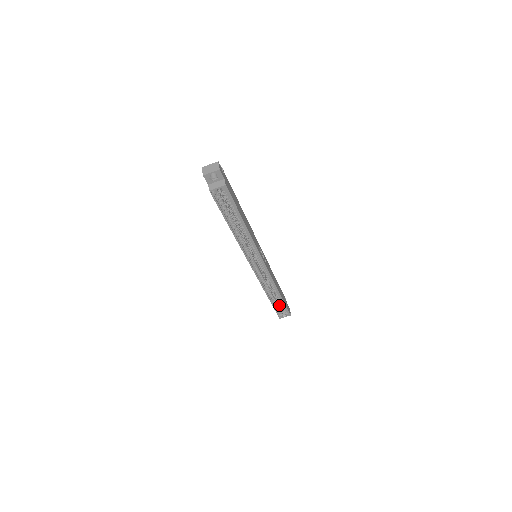
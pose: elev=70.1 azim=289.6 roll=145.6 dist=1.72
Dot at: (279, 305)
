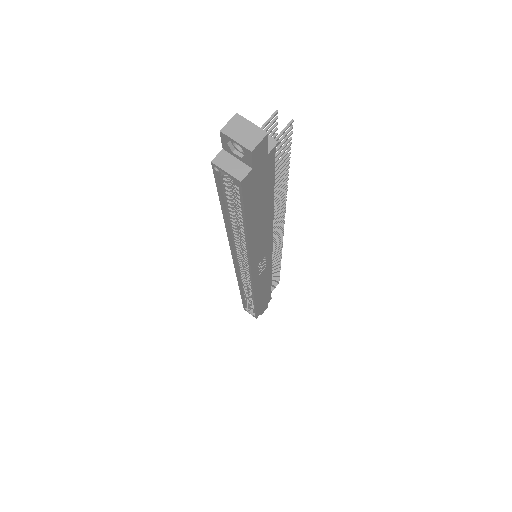
Dot at: occluded
